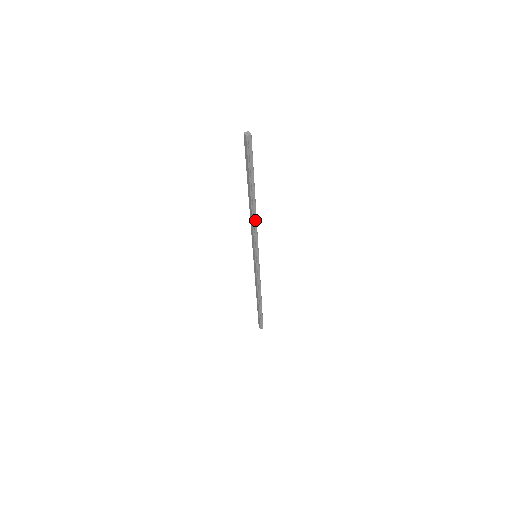
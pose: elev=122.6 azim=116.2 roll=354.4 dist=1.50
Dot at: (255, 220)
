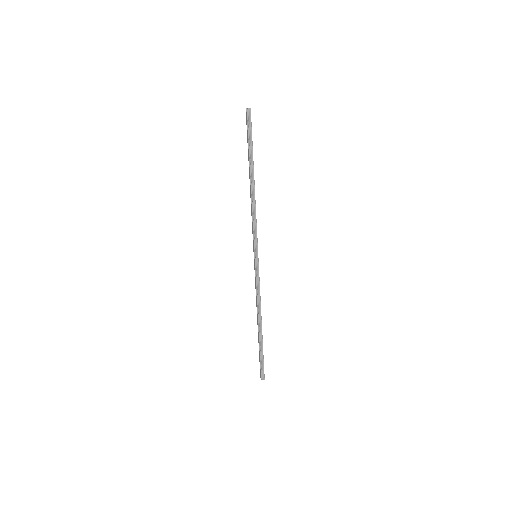
Dot at: (254, 204)
